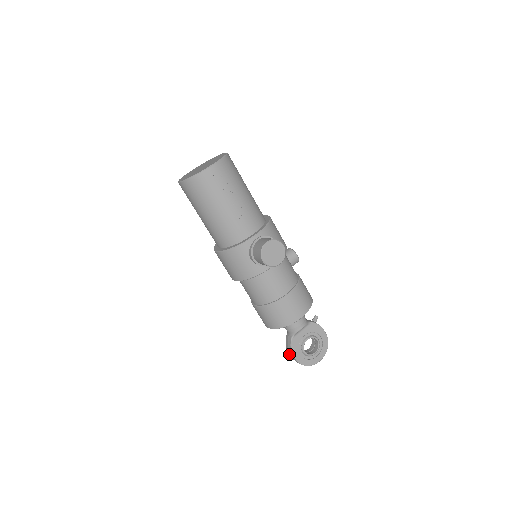
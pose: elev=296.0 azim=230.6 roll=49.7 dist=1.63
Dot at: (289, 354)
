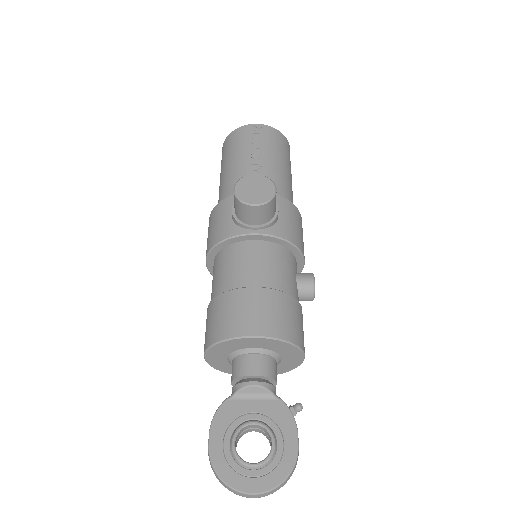
Dot at: occluded
